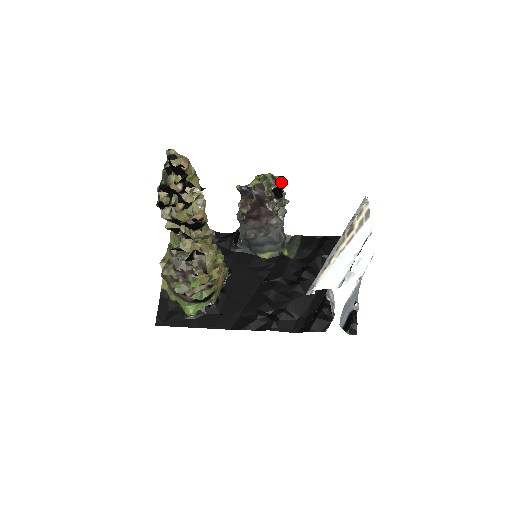
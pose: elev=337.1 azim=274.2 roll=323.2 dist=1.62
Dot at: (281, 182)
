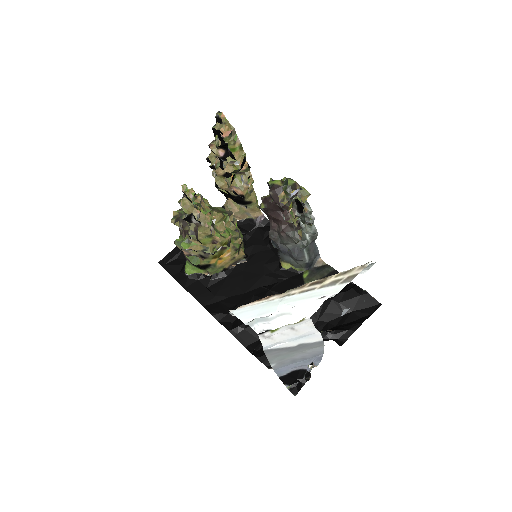
Dot at: (306, 197)
